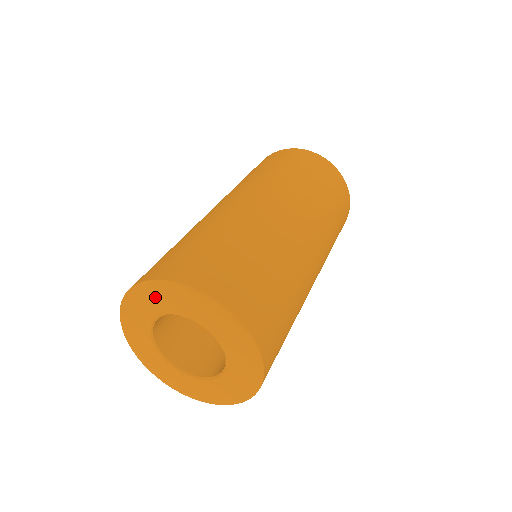
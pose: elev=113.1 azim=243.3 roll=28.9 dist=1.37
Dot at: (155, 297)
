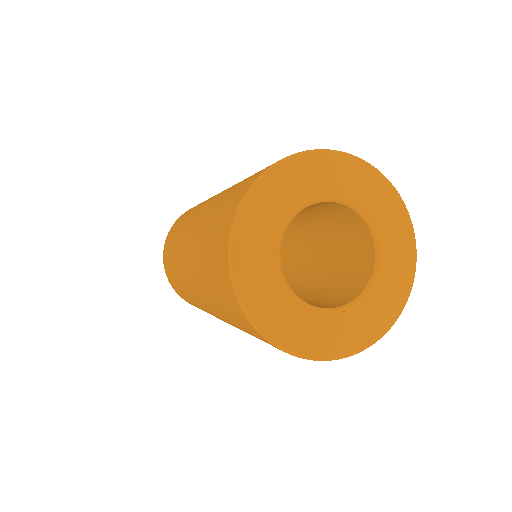
Dot at: (267, 204)
